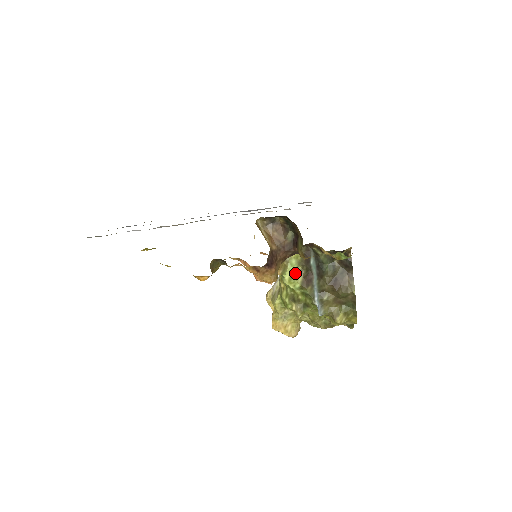
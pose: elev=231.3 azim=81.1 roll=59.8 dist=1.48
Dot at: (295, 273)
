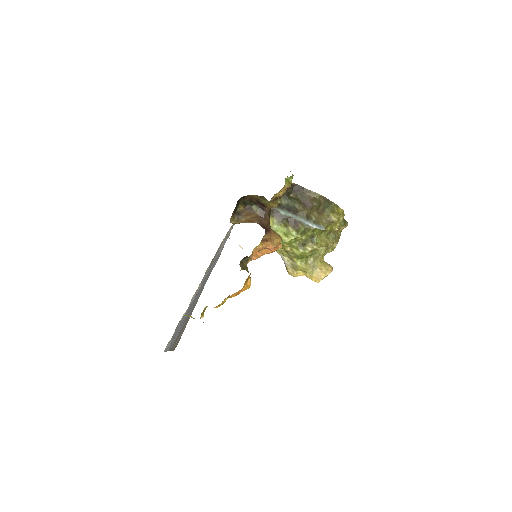
Dot at: (284, 230)
